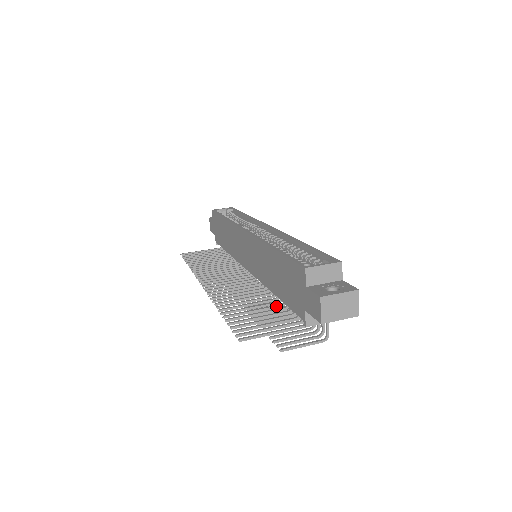
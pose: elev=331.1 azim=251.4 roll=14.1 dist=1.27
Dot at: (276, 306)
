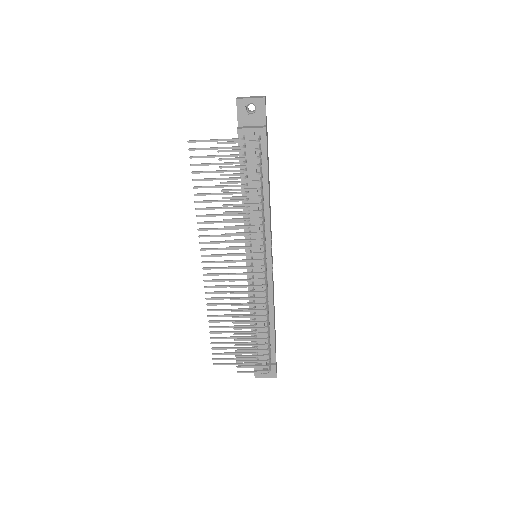
Dot at: (238, 185)
